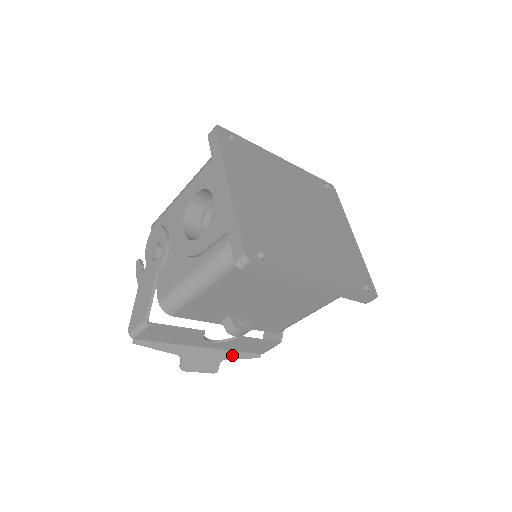
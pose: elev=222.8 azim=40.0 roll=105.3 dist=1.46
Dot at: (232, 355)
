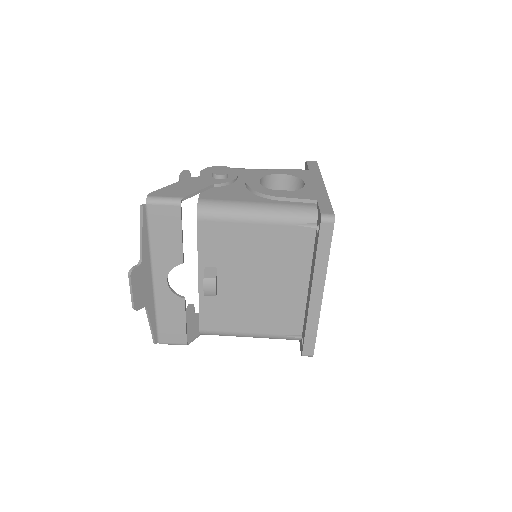
Dot at: (152, 313)
